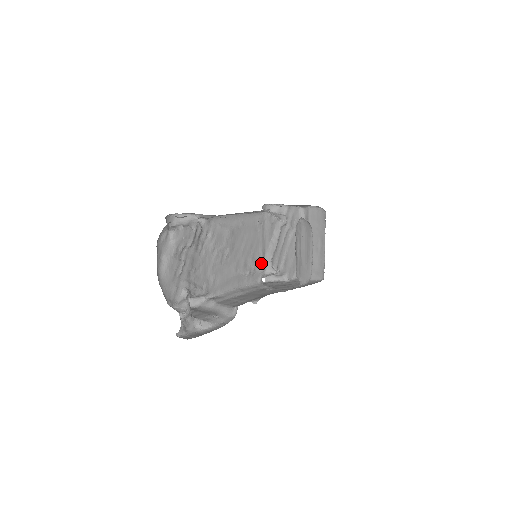
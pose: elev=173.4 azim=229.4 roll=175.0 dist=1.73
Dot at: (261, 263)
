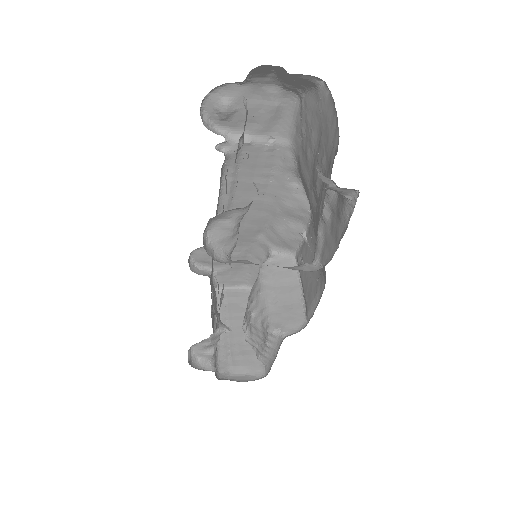
Dot at: occluded
